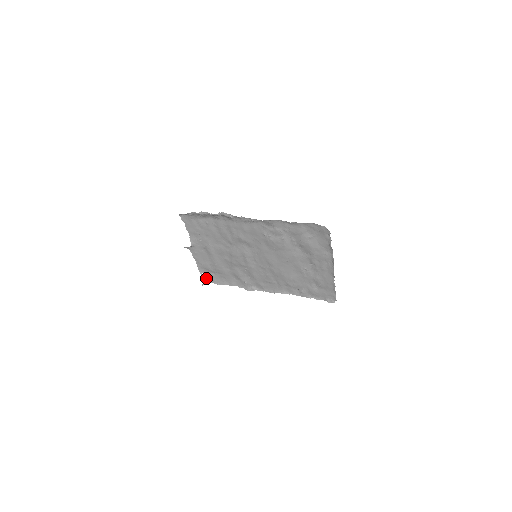
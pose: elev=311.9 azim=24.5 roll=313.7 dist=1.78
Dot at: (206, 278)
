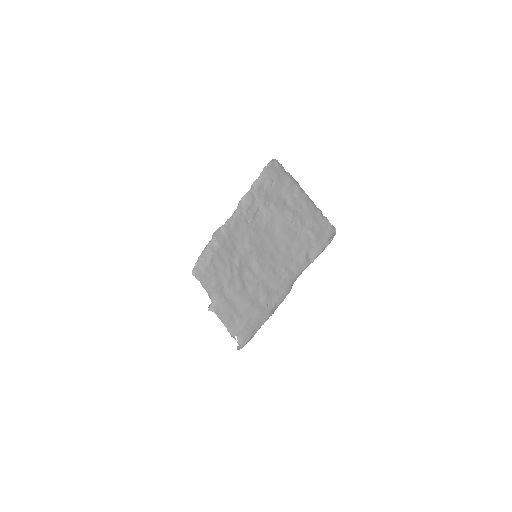
Dot at: (240, 341)
